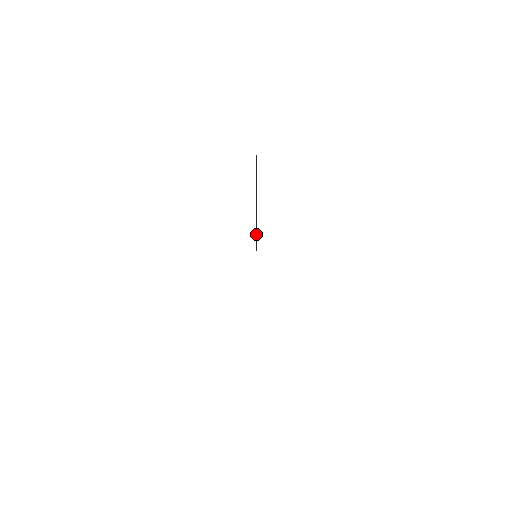
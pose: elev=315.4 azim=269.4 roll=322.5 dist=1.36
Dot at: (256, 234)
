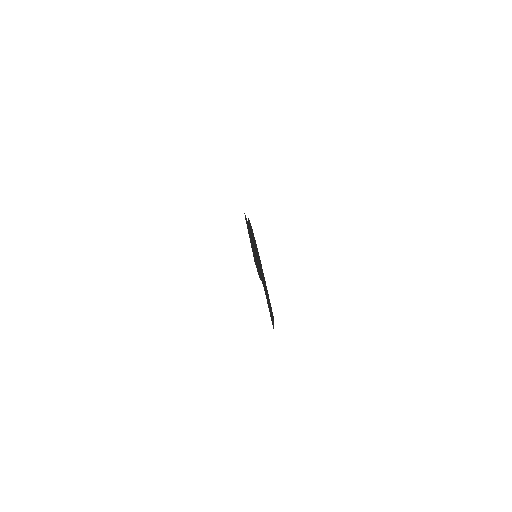
Dot at: (266, 297)
